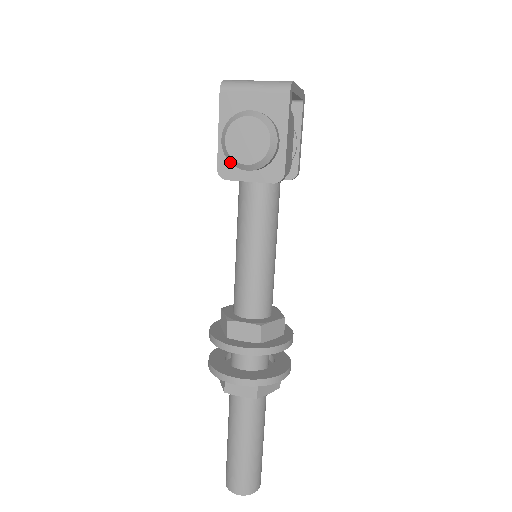
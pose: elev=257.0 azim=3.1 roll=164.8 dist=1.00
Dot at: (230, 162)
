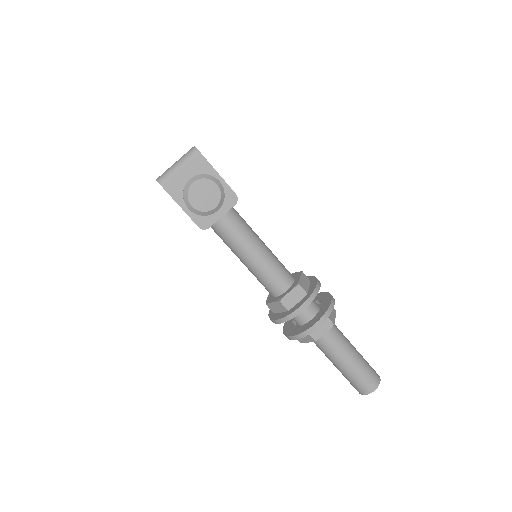
Dot at: occluded
